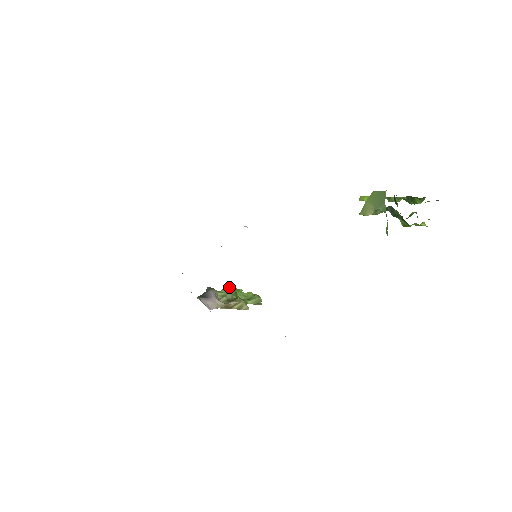
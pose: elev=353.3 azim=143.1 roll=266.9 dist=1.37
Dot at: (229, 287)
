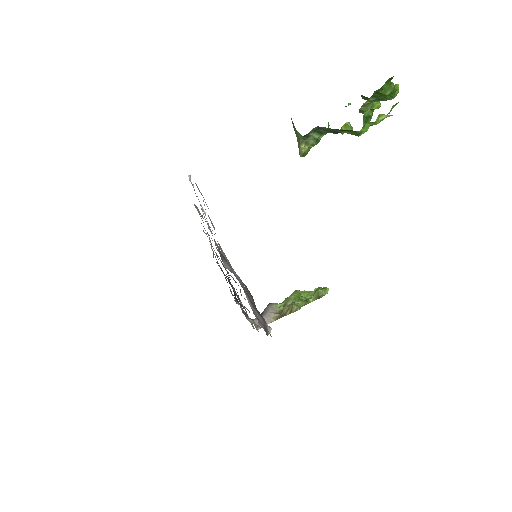
Dot at: (292, 293)
